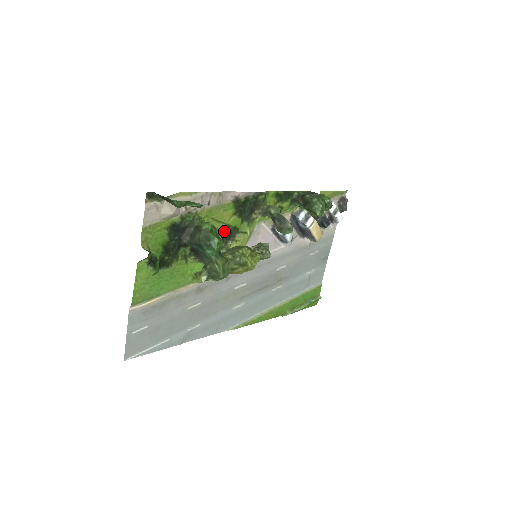
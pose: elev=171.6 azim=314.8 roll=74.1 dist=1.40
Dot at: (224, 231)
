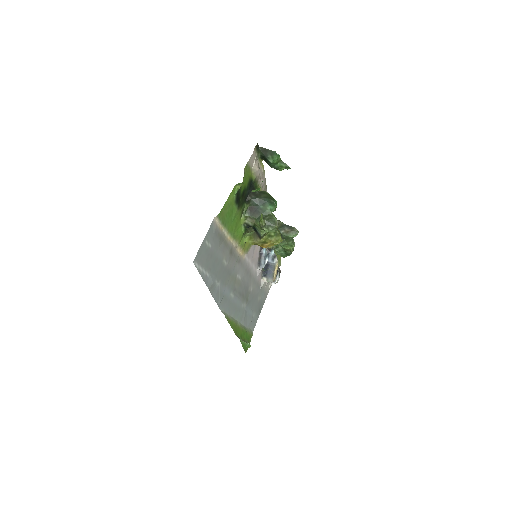
Dot at: occluded
